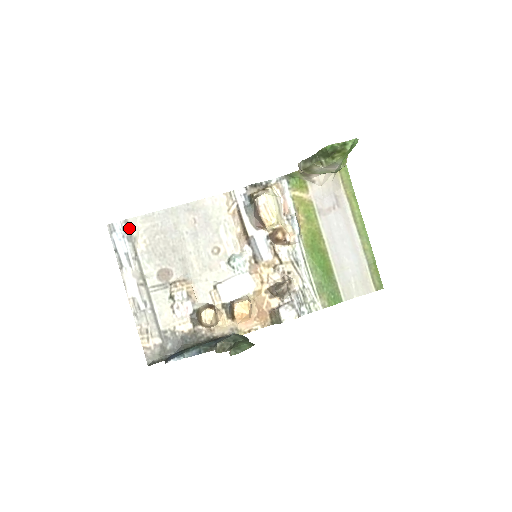
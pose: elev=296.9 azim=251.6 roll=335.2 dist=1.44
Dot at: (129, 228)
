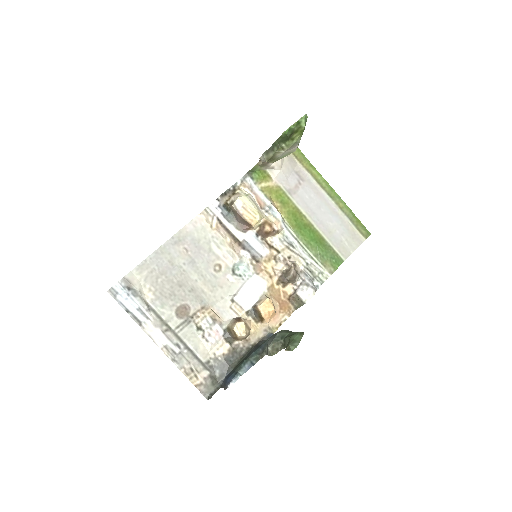
Dot at: (130, 284)
